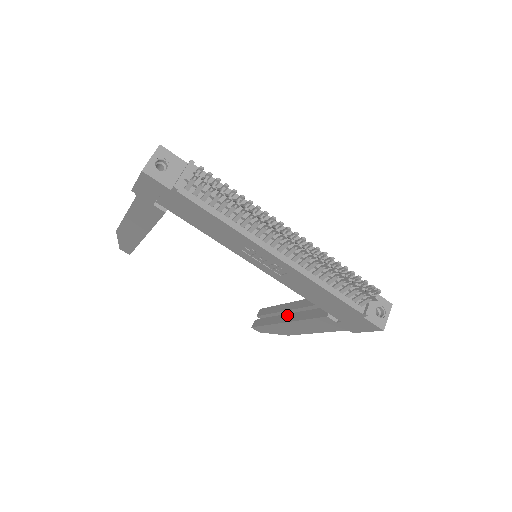
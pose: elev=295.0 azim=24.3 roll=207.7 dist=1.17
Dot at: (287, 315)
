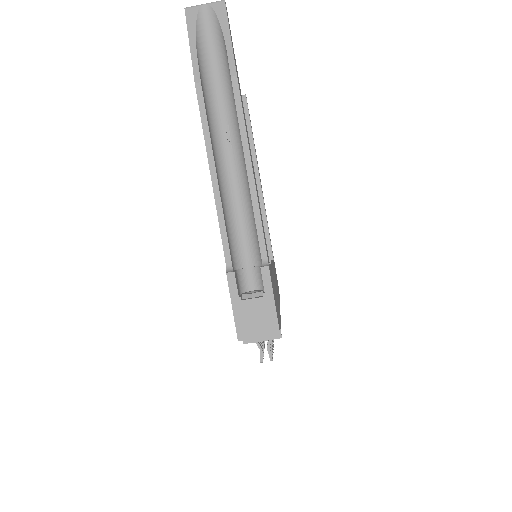
Dot at: occluded
